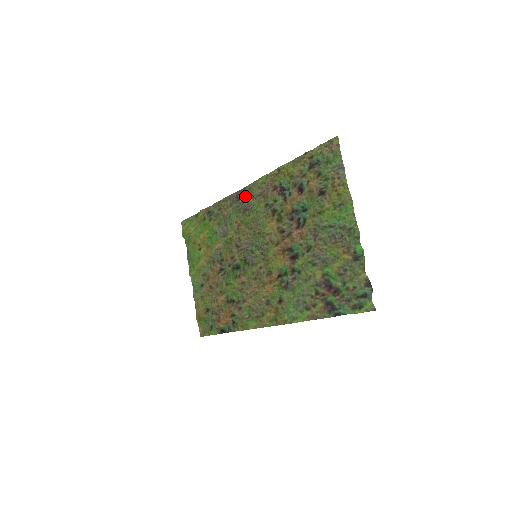
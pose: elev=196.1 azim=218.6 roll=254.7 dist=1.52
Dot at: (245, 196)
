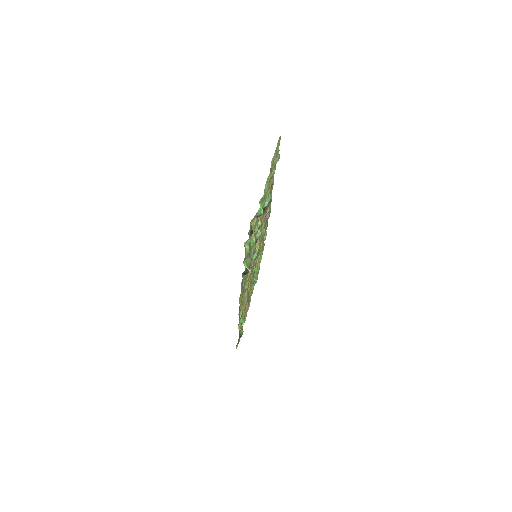
Dot at: occluded
